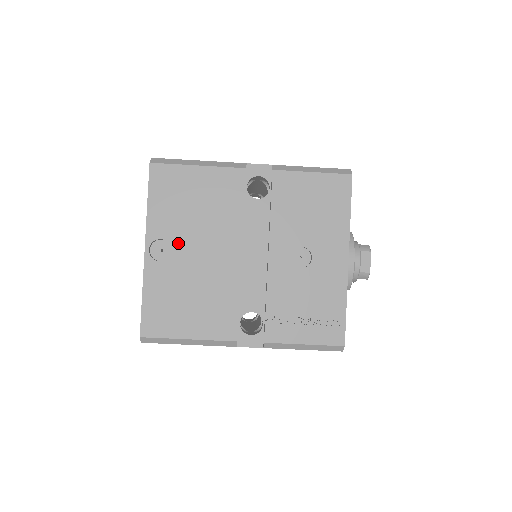
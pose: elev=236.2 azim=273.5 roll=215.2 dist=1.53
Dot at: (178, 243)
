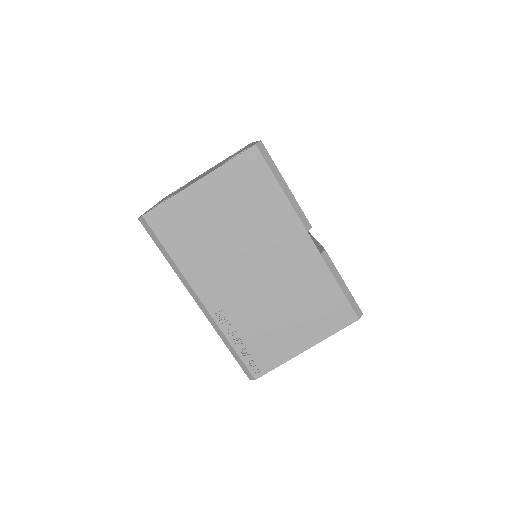
Dot at: occluded
